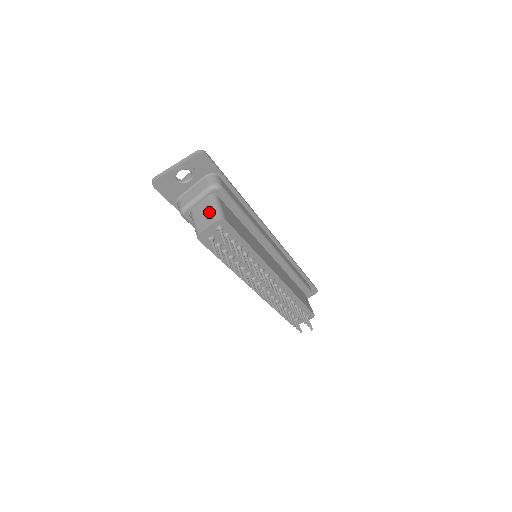
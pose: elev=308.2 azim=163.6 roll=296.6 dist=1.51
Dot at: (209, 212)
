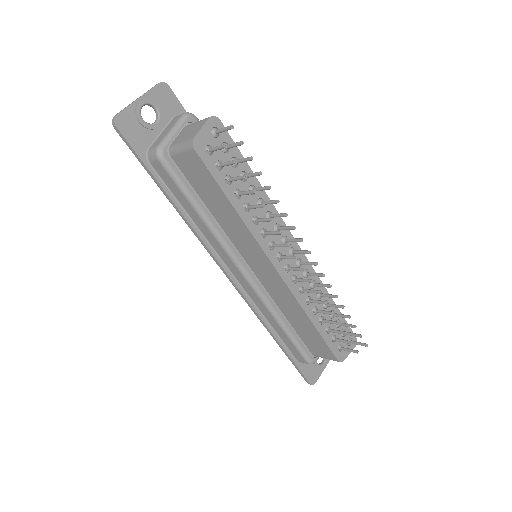
Dot at: (195, 125)
